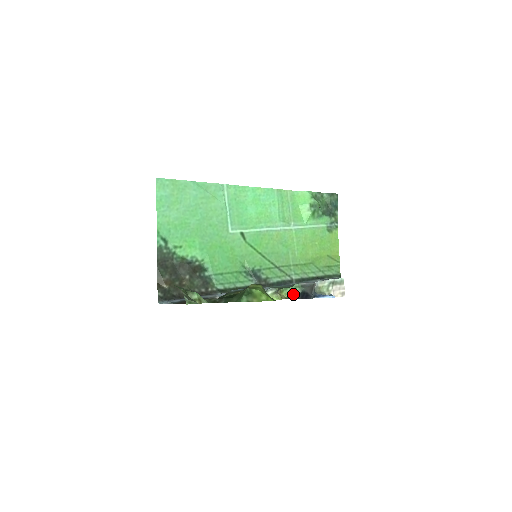
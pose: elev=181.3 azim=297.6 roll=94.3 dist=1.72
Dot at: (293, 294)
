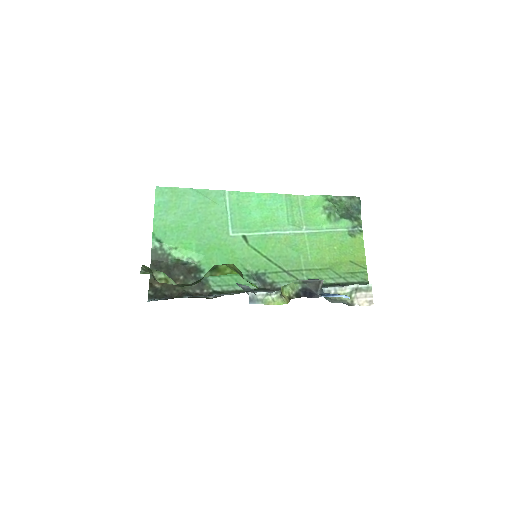
Dot at: (294, 292)
